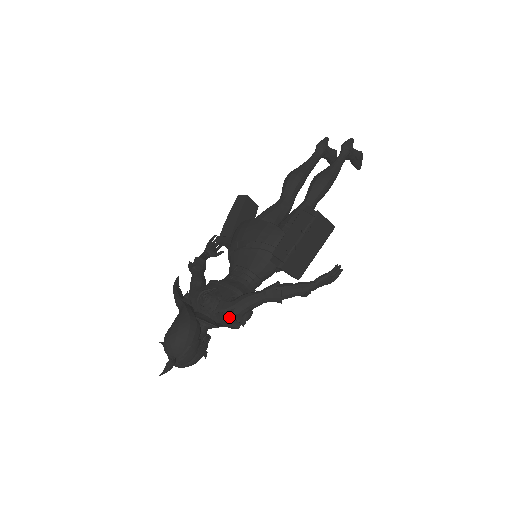
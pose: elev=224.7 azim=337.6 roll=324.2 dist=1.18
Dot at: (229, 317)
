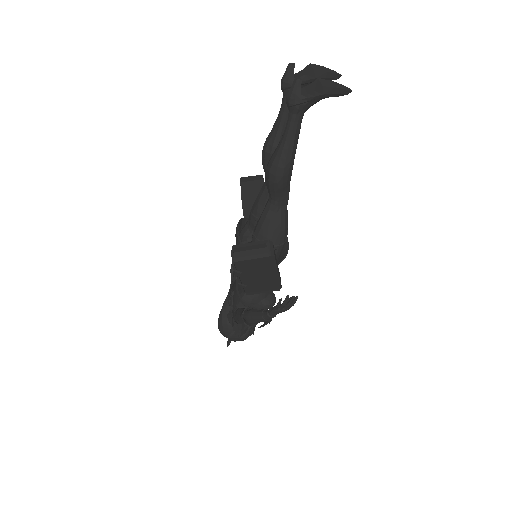
Dot at: (234, 327)
